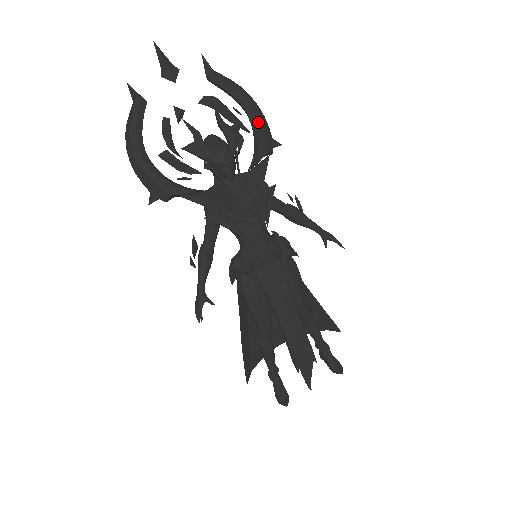
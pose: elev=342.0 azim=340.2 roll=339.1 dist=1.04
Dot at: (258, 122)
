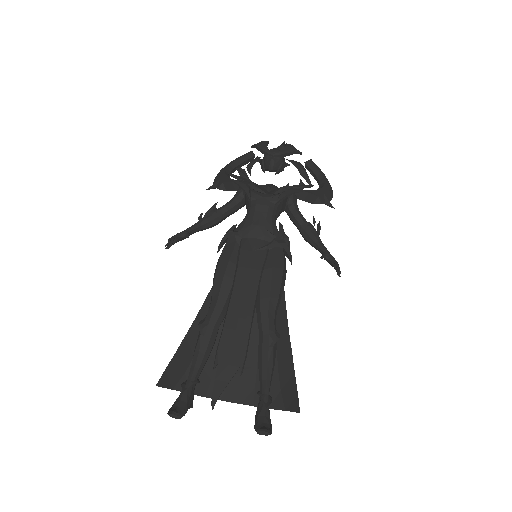
Dot at: (324, 188)
